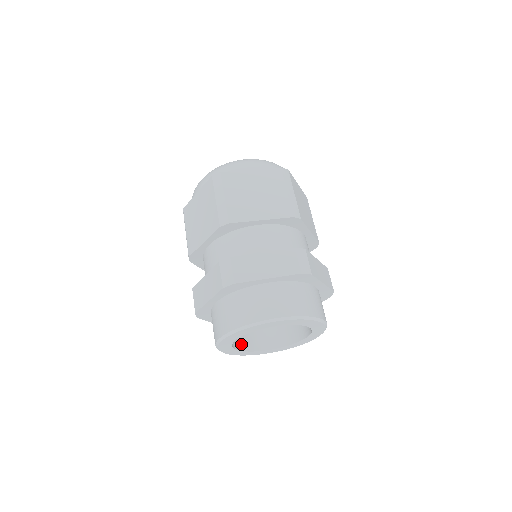
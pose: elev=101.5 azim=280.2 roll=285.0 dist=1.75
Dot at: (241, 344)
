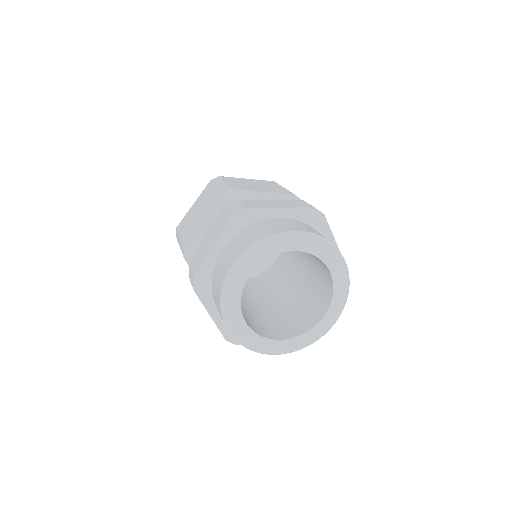
Dot at: (248, 324)
